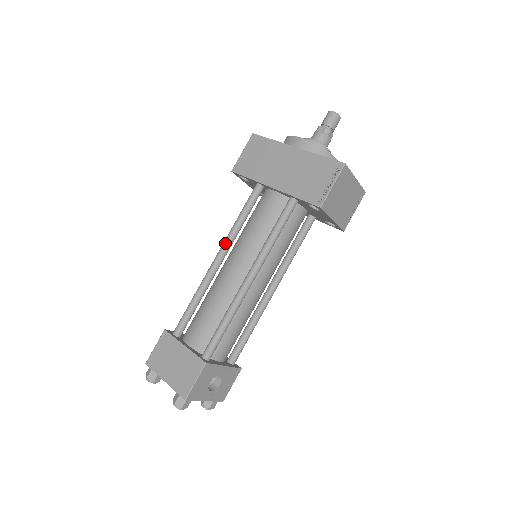
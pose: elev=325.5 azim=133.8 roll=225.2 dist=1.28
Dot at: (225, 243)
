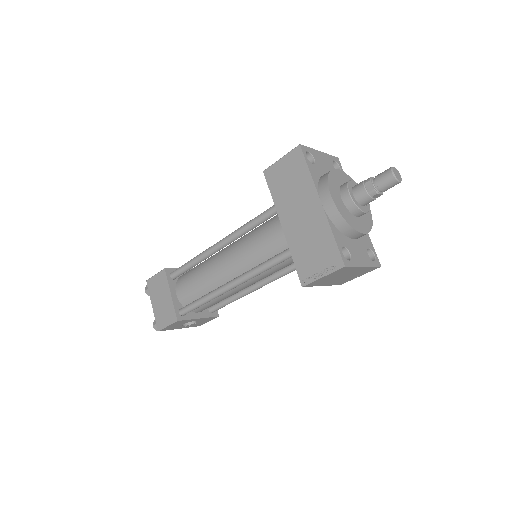
Dot at: (229, 237)
